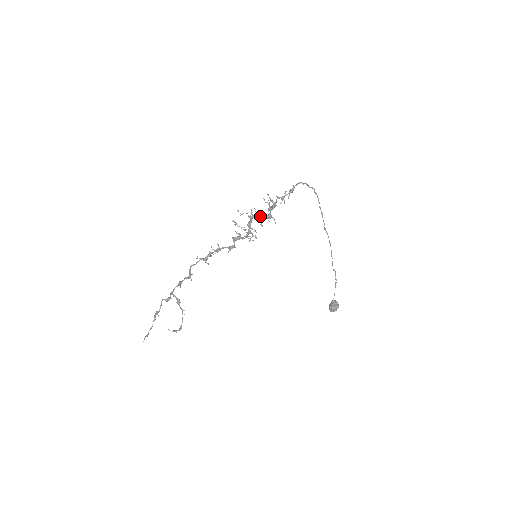
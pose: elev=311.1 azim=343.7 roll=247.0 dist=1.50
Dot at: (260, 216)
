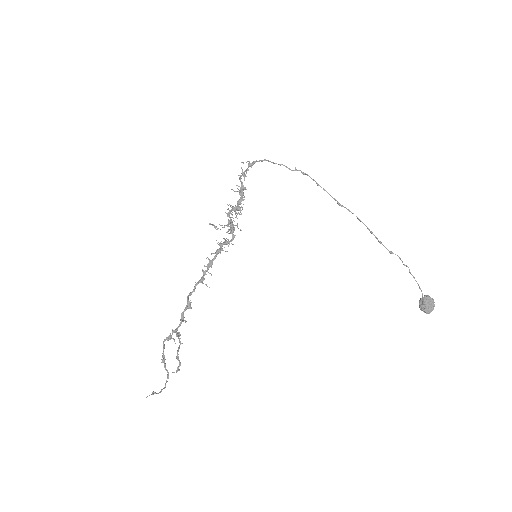
Dot at: (235, 207)
